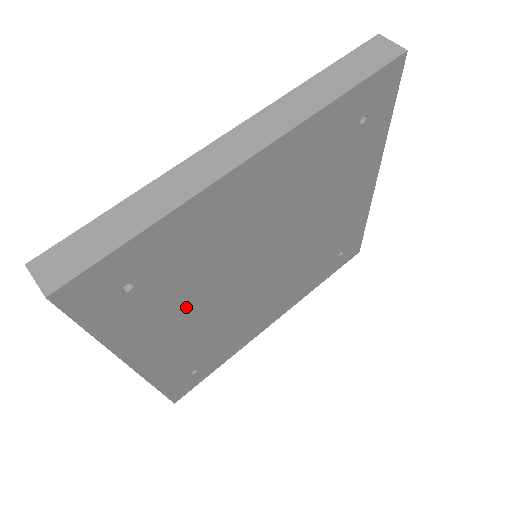
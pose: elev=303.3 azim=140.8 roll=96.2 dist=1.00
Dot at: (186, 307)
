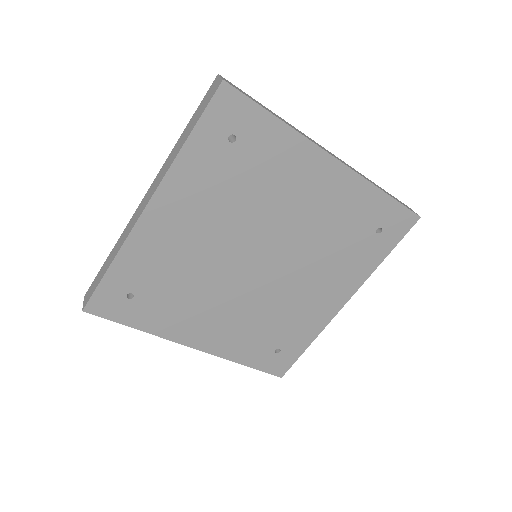
Dot at: (214, 211)
